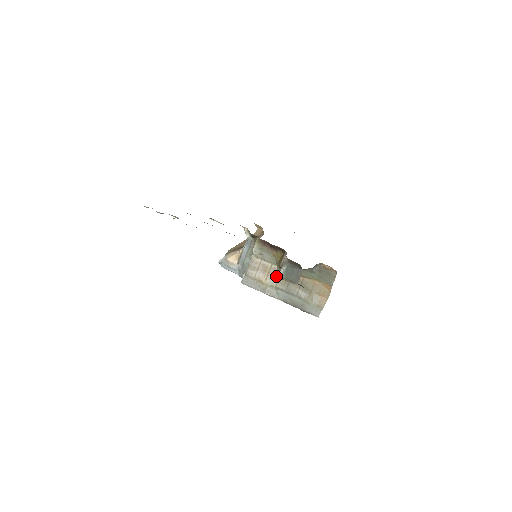
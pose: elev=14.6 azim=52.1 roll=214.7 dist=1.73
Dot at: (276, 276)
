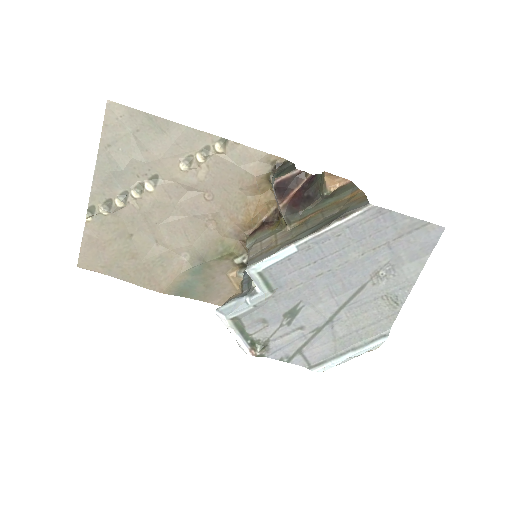
Dot at: (287, 234)
